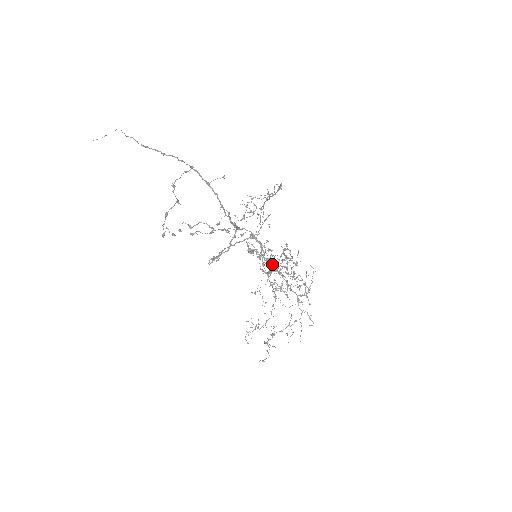
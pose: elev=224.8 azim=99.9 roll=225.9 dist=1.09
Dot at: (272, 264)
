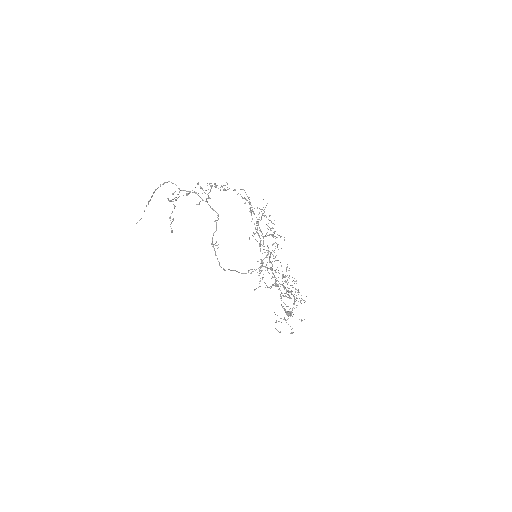
Dot at: (283, 277)
